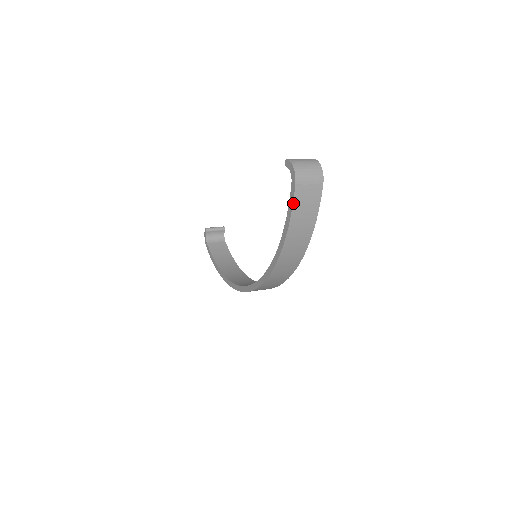
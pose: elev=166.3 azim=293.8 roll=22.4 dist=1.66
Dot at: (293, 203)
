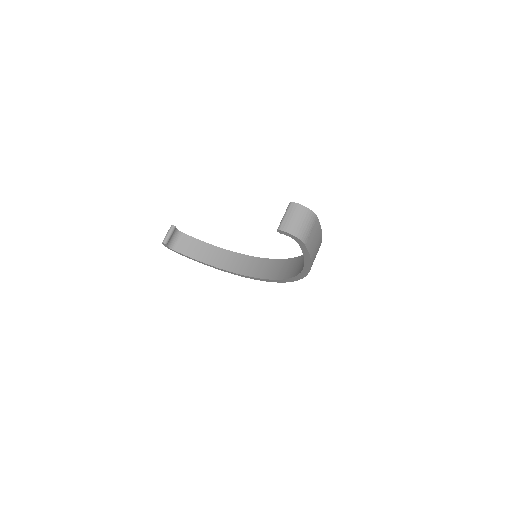
Dot at: (309, 253)
